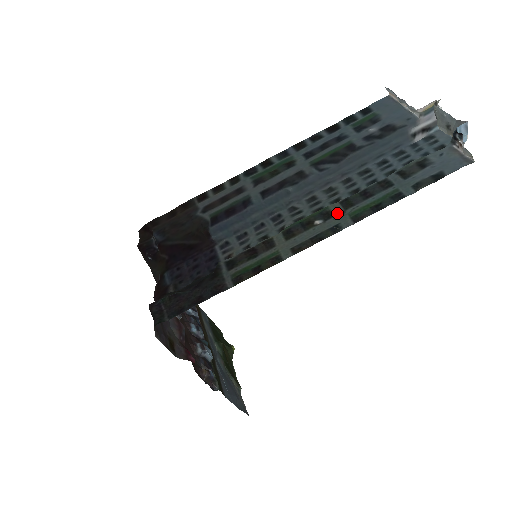
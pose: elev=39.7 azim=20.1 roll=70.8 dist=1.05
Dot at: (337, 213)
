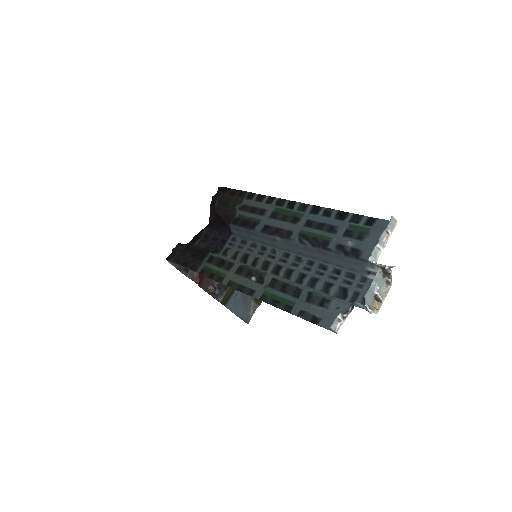
Dot at: (264, 283)
